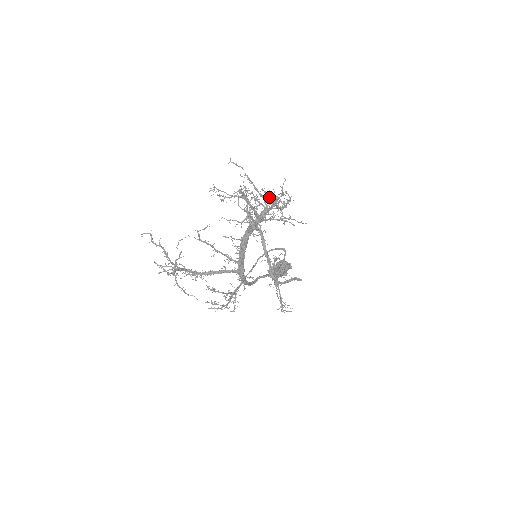
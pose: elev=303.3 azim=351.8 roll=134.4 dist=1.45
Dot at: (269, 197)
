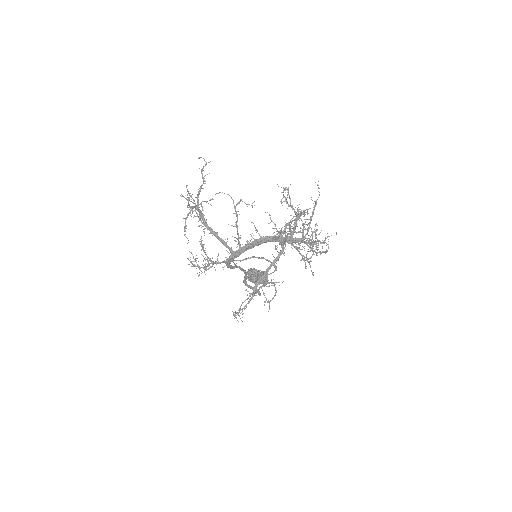
Dot at: occluded
